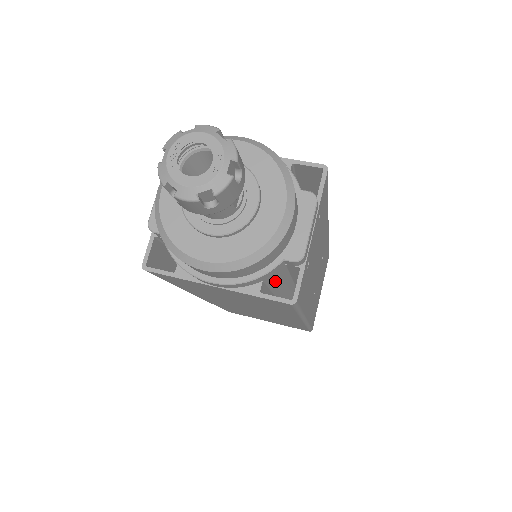
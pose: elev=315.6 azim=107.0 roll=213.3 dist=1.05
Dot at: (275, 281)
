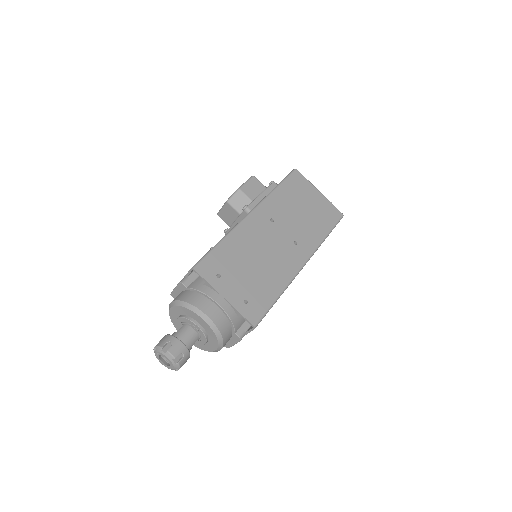
Dot at: occluded
